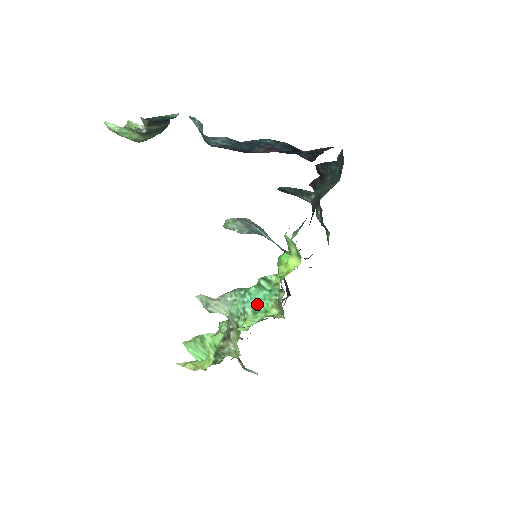
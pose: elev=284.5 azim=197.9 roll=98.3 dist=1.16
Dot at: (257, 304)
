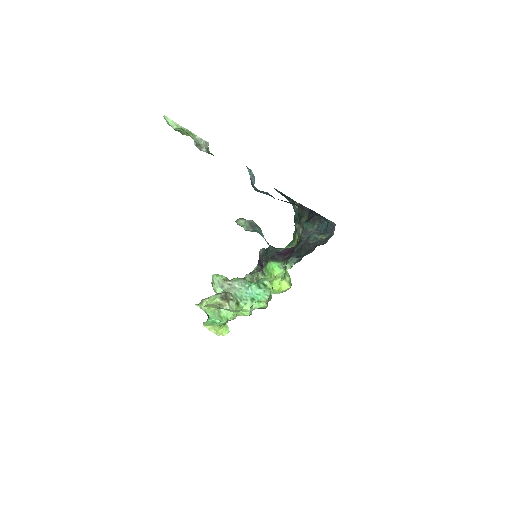
Dot at: (254, 296)
